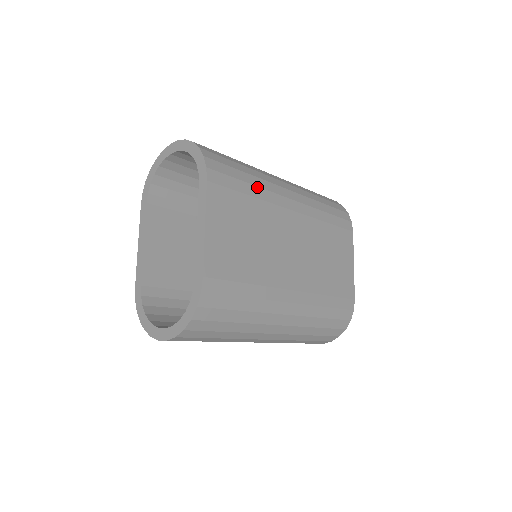
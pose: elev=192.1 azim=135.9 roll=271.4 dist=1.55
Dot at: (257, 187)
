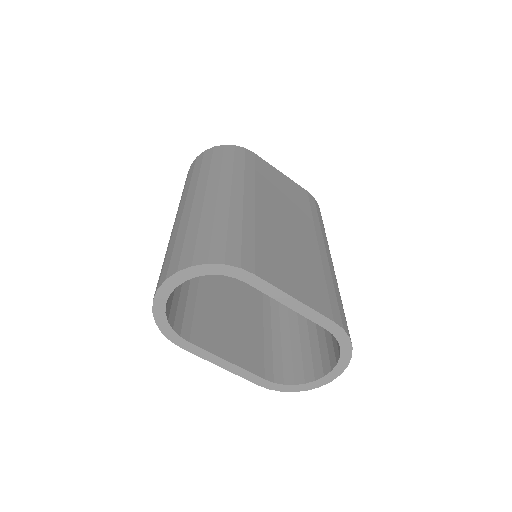
Dot at: (243, 224)
